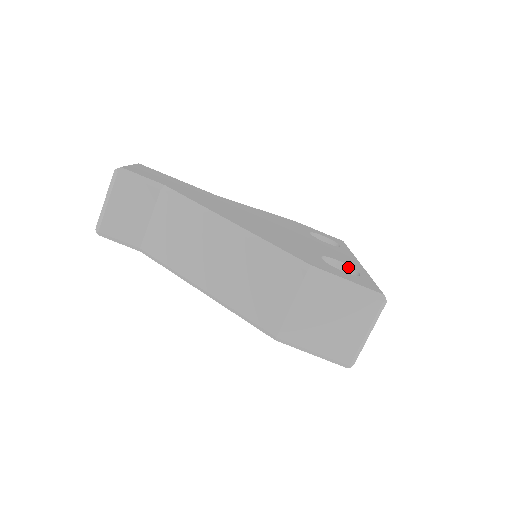
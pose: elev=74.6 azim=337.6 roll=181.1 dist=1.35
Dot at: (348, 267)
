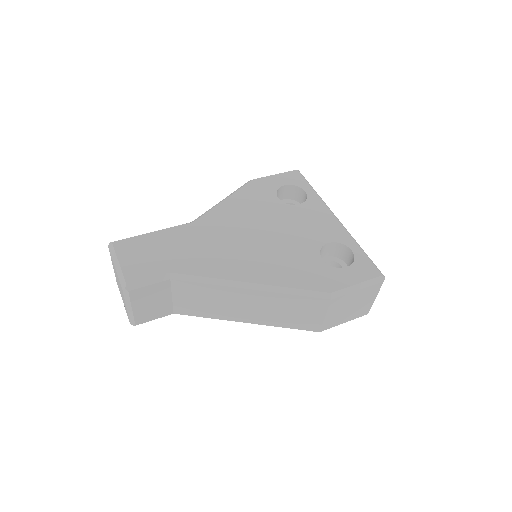
Dot at: (338, 244)
